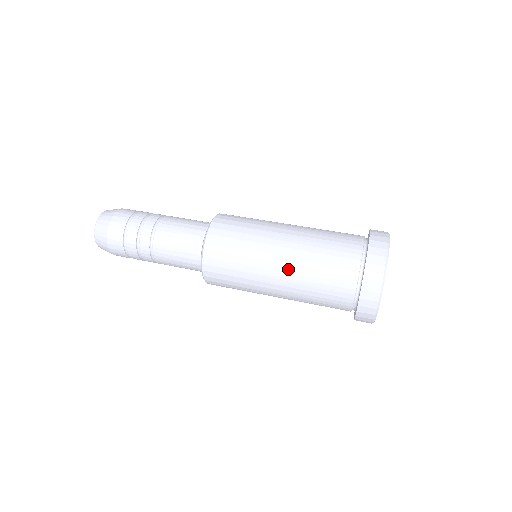
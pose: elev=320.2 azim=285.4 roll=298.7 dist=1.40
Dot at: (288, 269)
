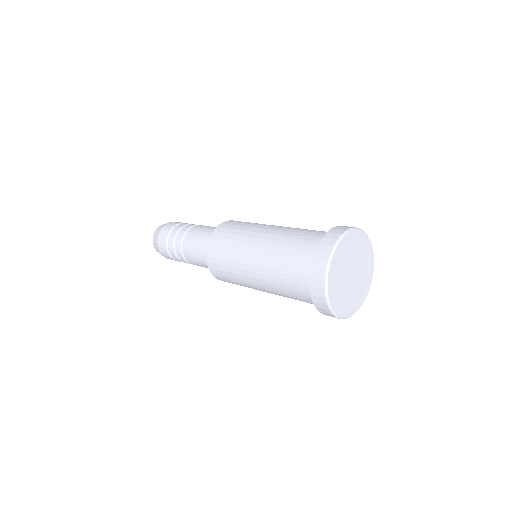
Dot at: (269, 237)
